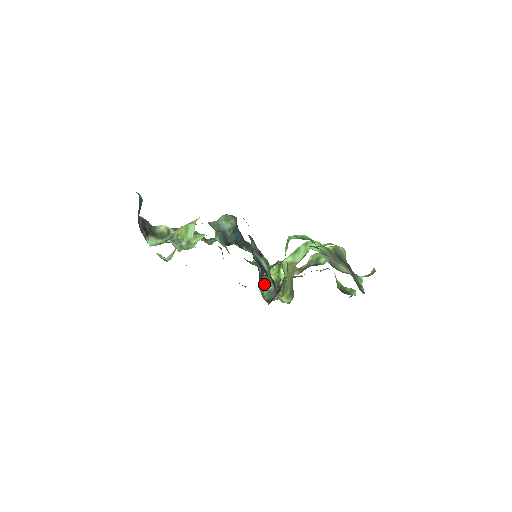
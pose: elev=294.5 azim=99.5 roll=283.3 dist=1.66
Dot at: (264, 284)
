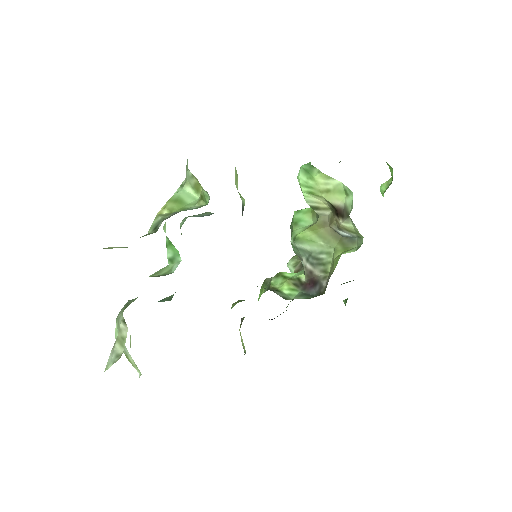
Dot at: (285, 296)
